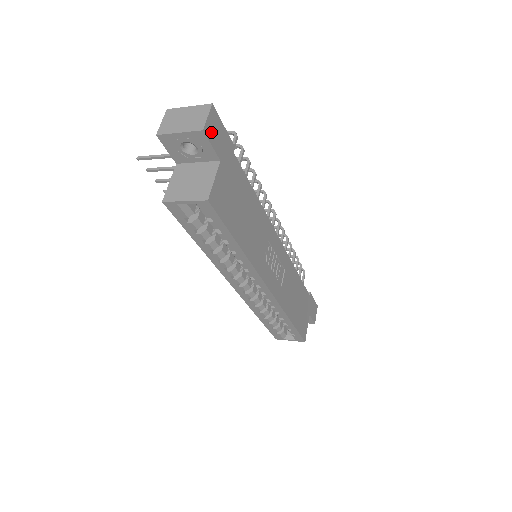
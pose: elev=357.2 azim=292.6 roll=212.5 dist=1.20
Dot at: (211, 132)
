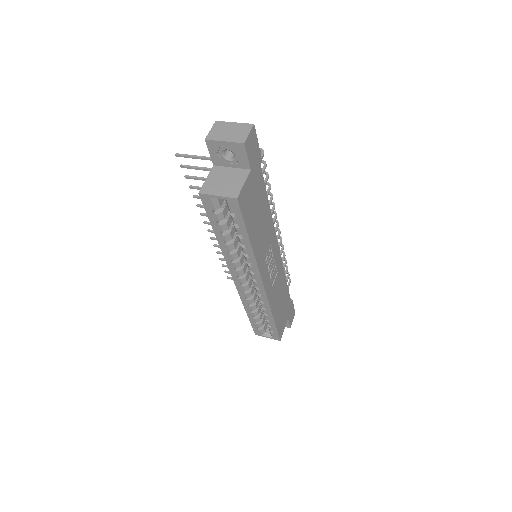
Dot at: (249, 146)
